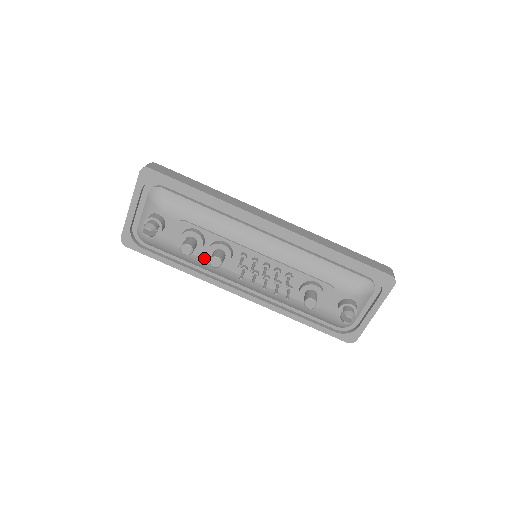
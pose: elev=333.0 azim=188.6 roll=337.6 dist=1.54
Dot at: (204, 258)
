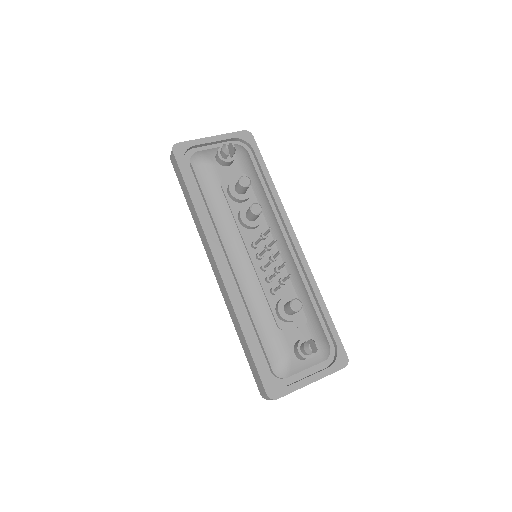
Dot at: (232, 210)
